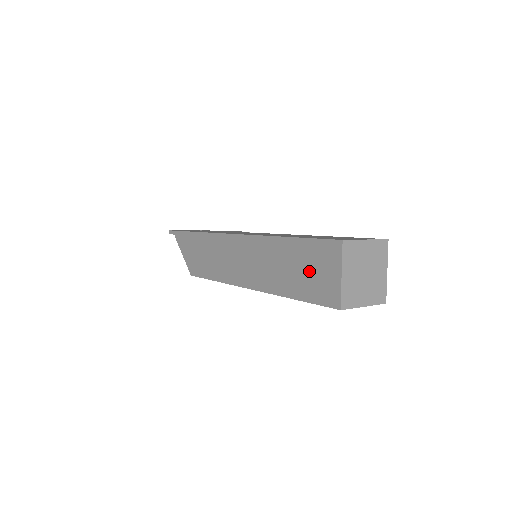
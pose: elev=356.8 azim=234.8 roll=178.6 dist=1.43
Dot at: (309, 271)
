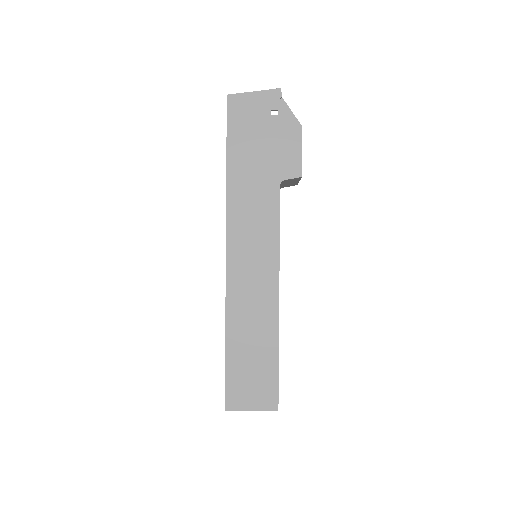
Dot at: occluded
